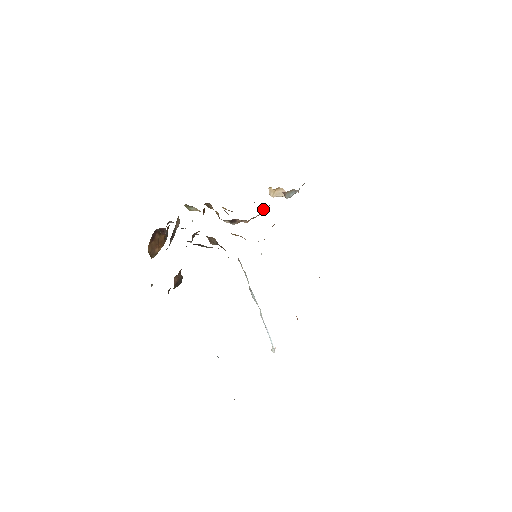
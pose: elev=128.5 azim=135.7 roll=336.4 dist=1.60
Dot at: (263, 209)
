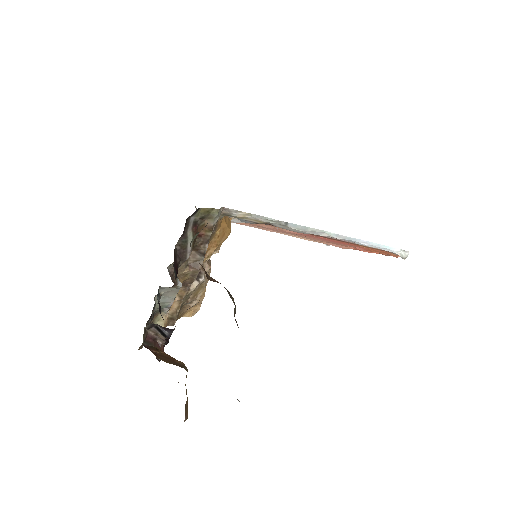
Dot at: occluded
